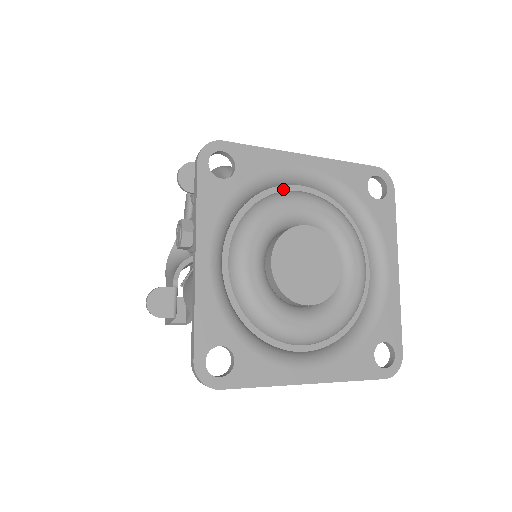
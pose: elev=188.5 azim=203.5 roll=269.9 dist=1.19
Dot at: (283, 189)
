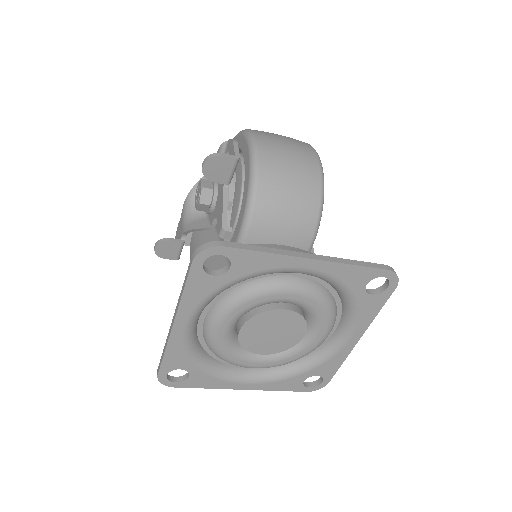
Dot at: (278, 273)
